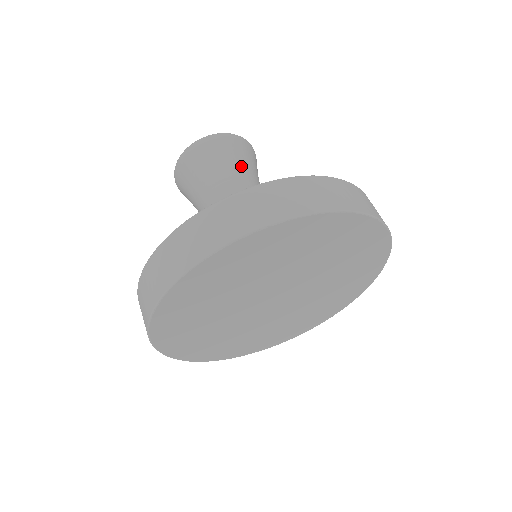
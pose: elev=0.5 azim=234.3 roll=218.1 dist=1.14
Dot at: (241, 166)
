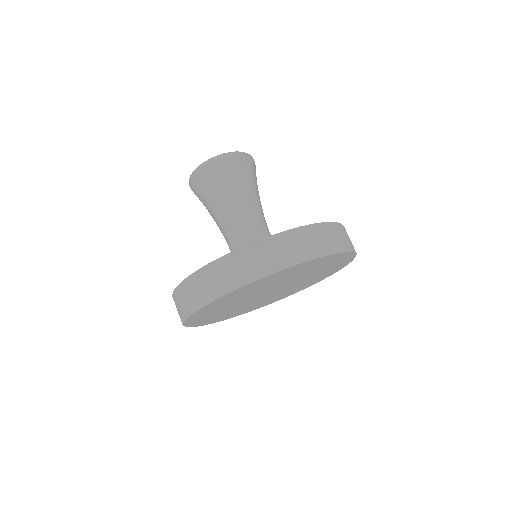
Dot at: (248, 183)
